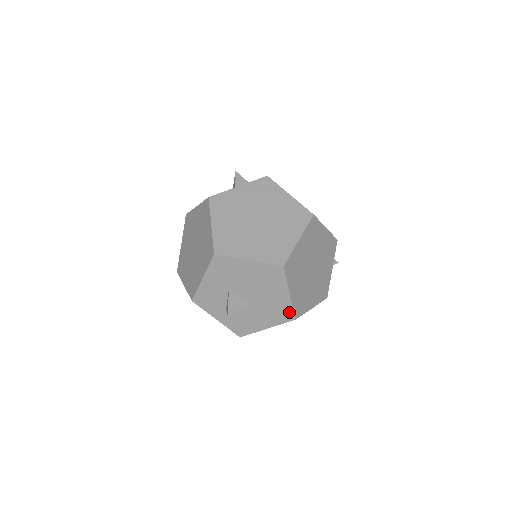
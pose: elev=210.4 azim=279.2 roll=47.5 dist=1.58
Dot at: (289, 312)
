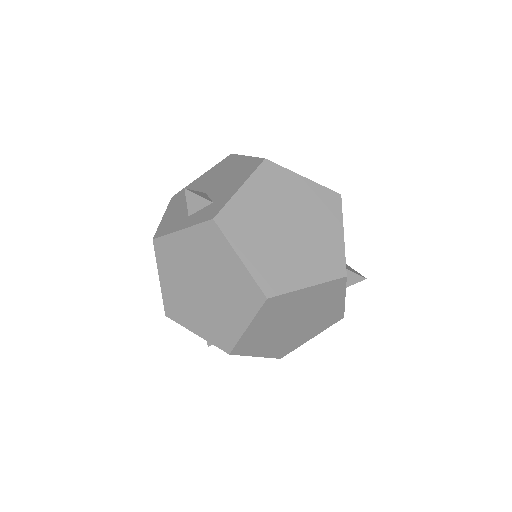
Dot at: occluded
